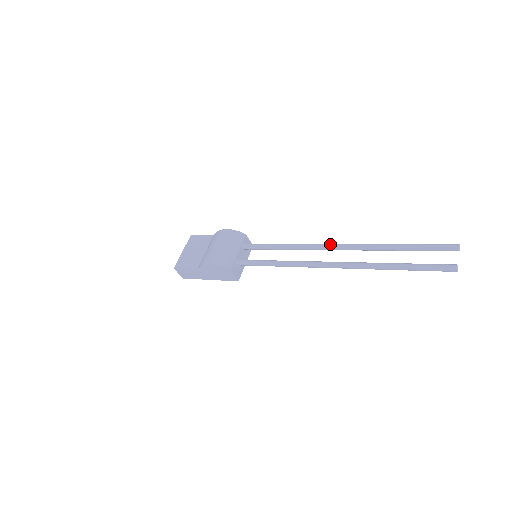
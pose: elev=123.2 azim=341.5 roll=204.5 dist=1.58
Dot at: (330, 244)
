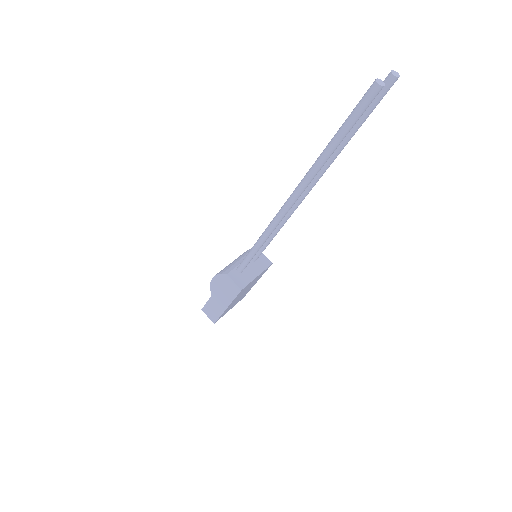
Dot at: occluded
